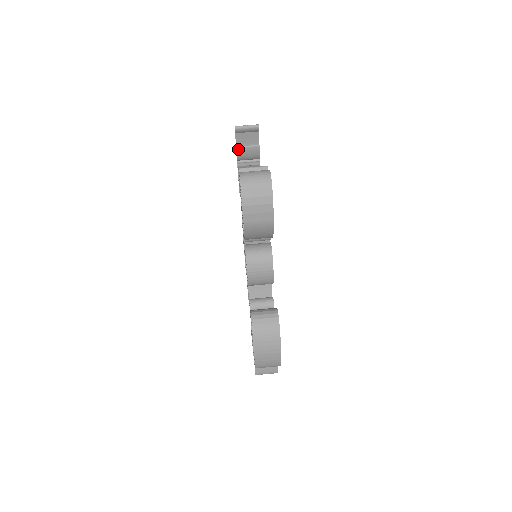
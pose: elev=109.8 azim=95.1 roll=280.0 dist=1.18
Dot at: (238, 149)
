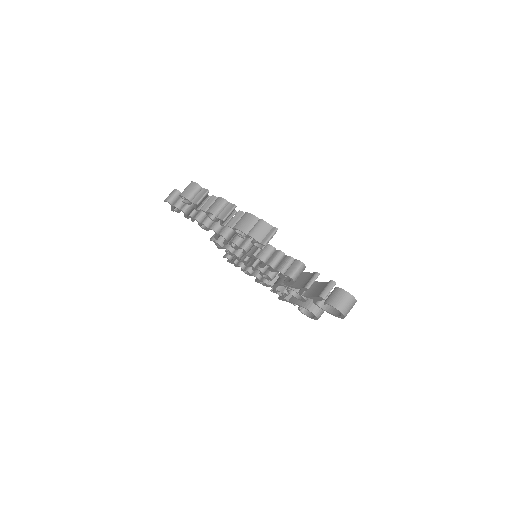
Dot at: (263, 248)
